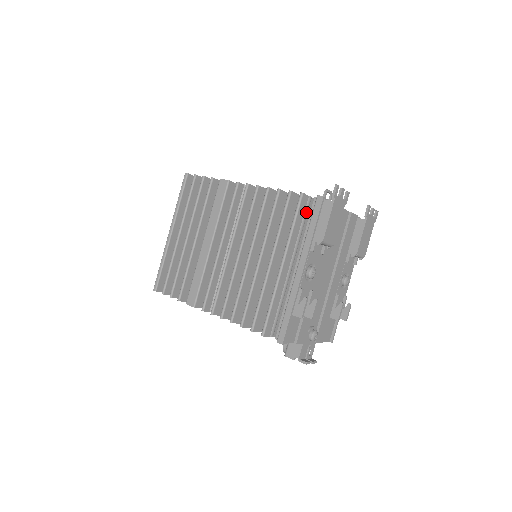
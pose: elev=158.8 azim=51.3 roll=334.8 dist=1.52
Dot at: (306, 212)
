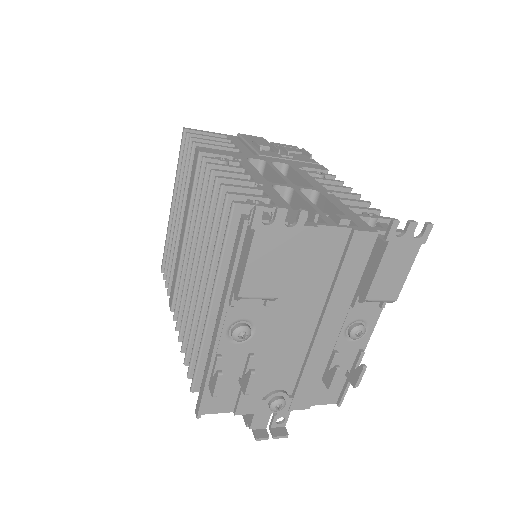
Dot at: occluded
